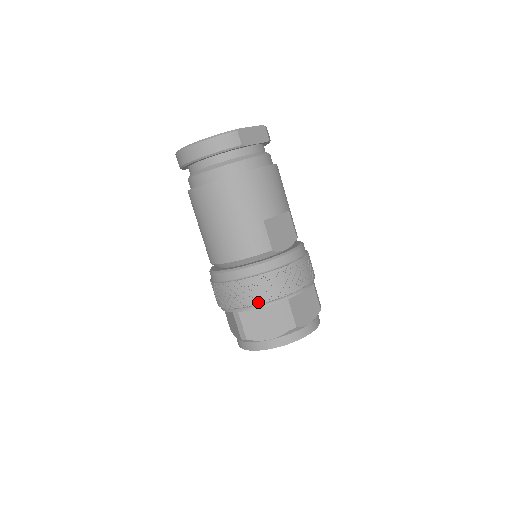
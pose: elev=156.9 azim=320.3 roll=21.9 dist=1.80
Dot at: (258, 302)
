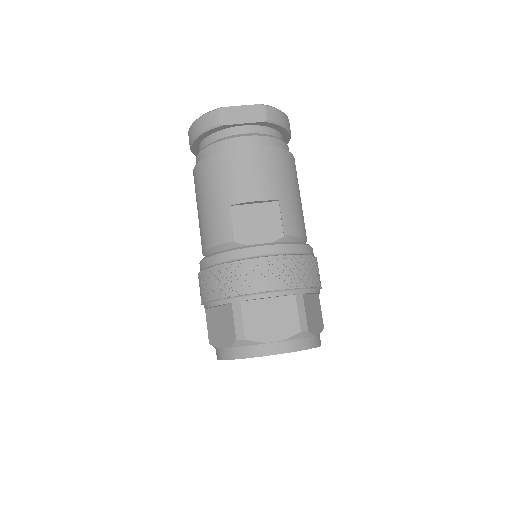
Dot at: (210, 298)
